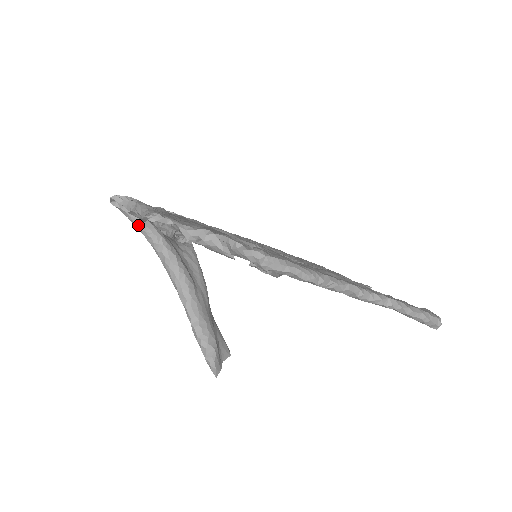
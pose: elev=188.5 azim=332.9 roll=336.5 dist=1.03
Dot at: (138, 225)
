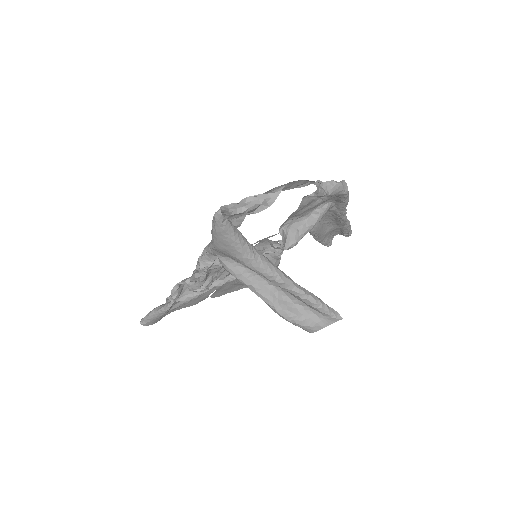
Dot at: (236, 234)
